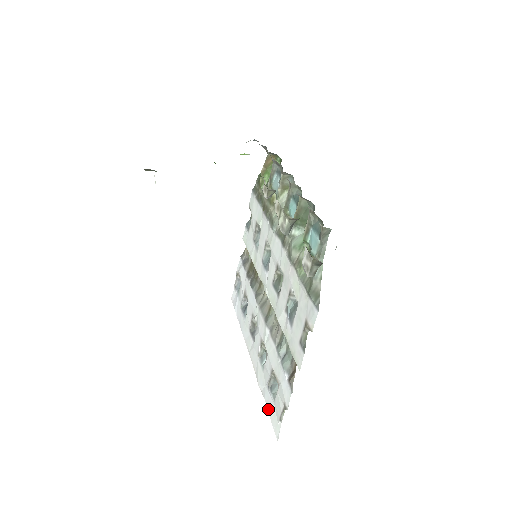
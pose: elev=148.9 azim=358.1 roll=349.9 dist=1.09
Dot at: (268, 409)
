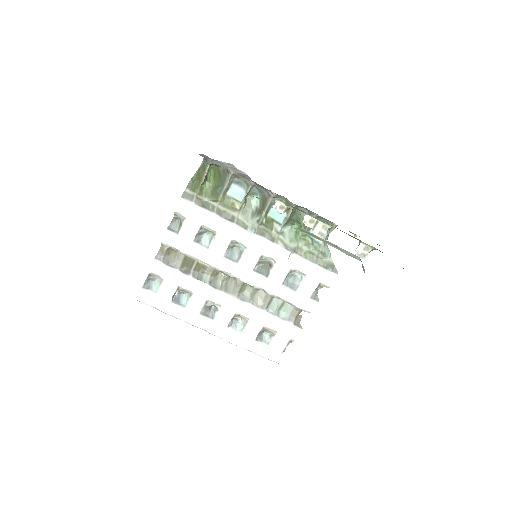
Dot at: (261, 353)
